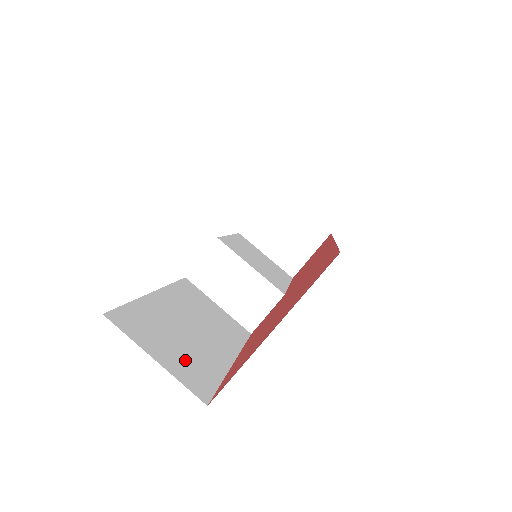
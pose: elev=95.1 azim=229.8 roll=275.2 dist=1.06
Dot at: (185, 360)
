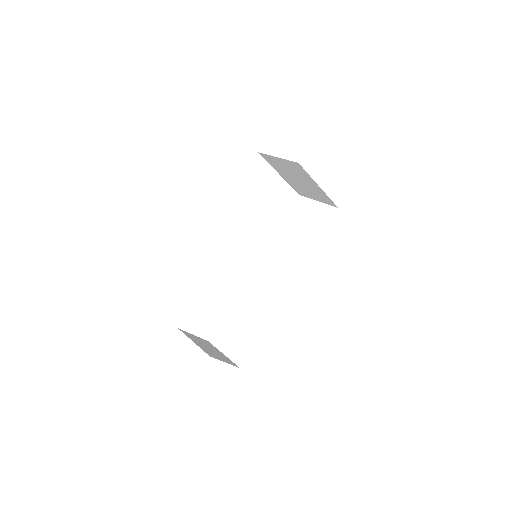
Dot at: occluded
